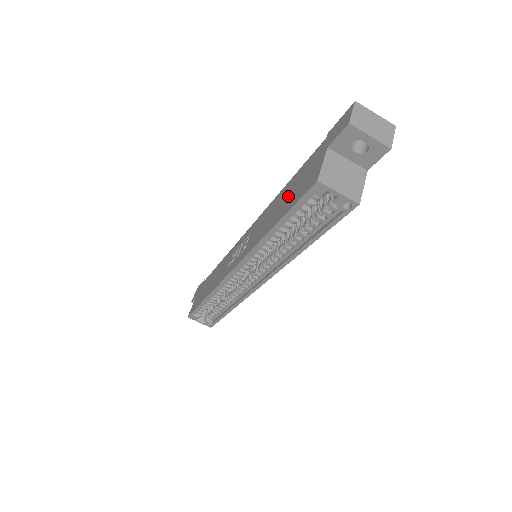
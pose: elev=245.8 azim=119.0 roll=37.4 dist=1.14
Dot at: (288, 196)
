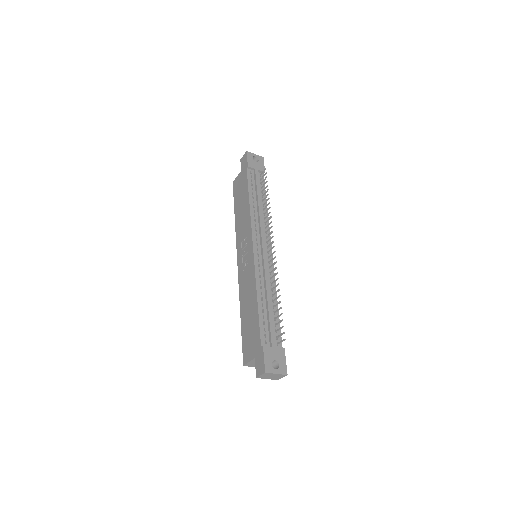
Dot at: (249, 322)
